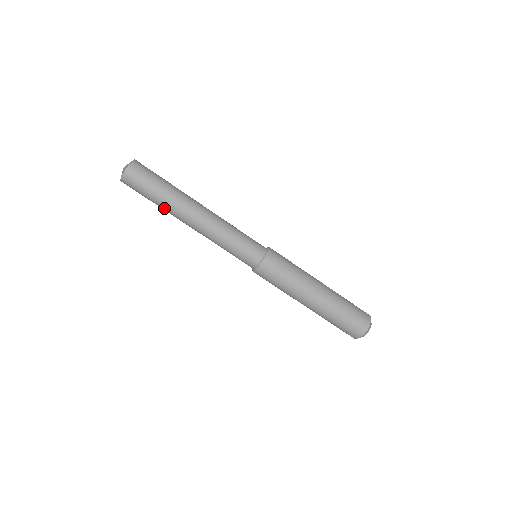
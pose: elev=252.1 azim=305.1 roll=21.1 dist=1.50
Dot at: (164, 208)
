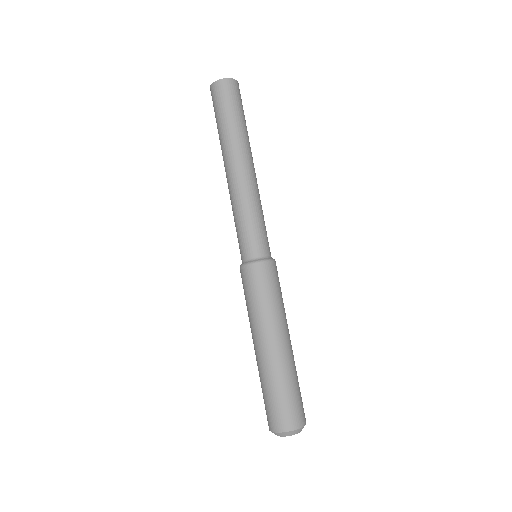
Dot at: (221, 138)
